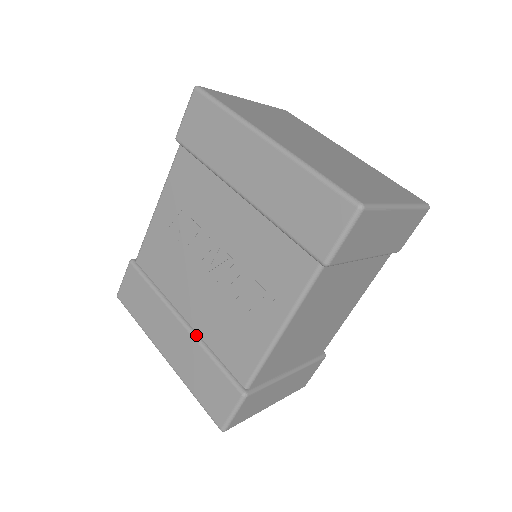
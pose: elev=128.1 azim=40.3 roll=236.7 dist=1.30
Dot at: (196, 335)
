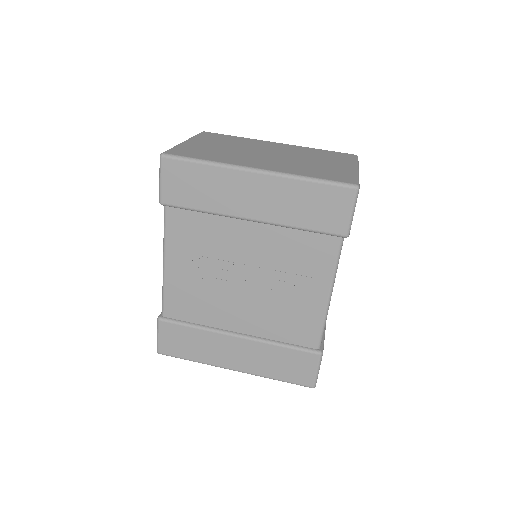
Dot at: (257, 338)
